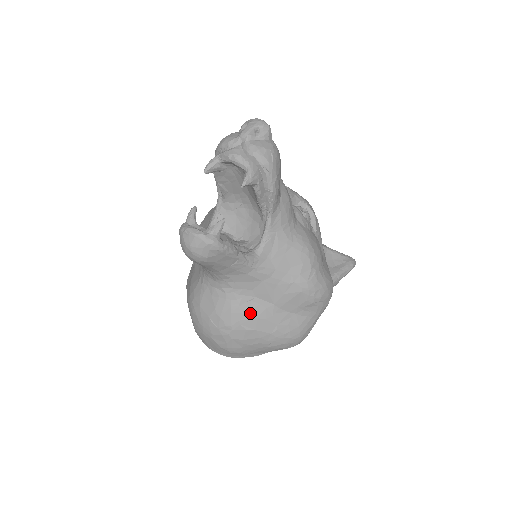
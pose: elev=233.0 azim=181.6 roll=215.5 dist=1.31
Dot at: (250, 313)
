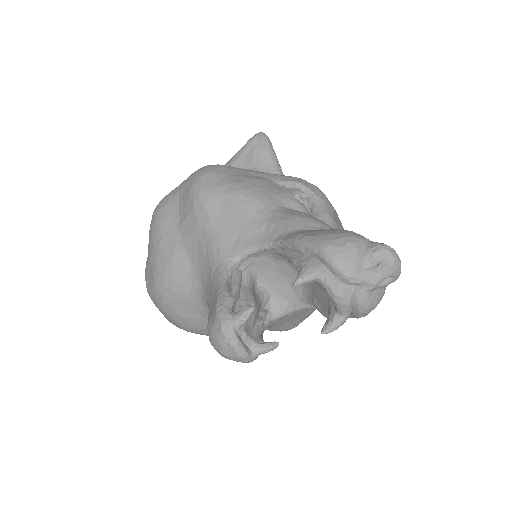
Dot at: occluded
